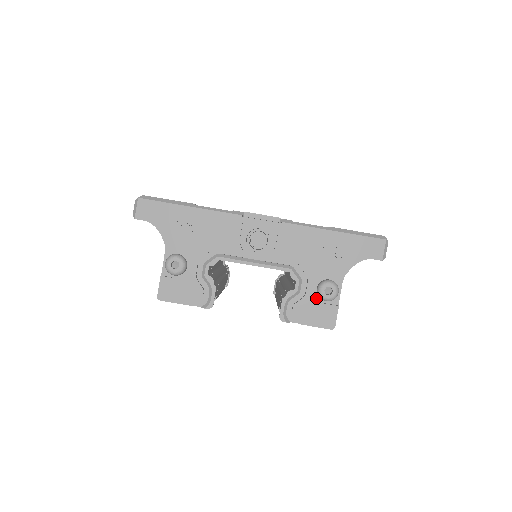
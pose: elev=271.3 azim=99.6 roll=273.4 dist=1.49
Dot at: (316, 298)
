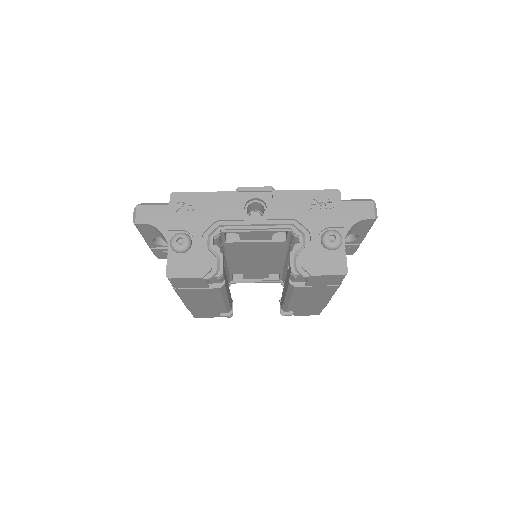
Dot at: (322, 248)
